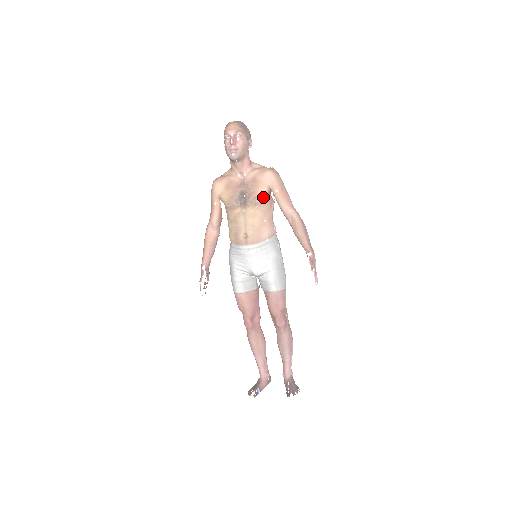
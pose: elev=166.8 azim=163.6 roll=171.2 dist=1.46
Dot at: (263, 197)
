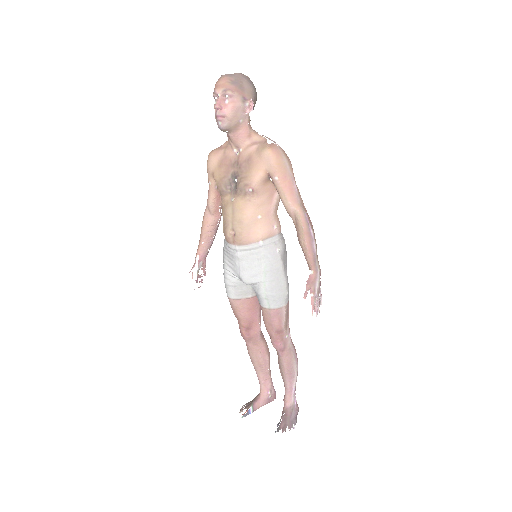
Dot at: (256, 185)
